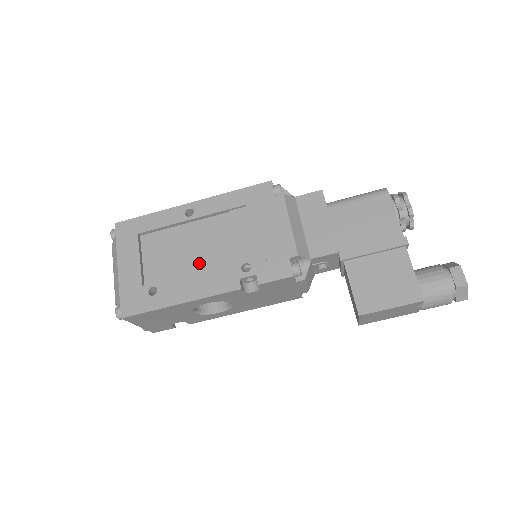
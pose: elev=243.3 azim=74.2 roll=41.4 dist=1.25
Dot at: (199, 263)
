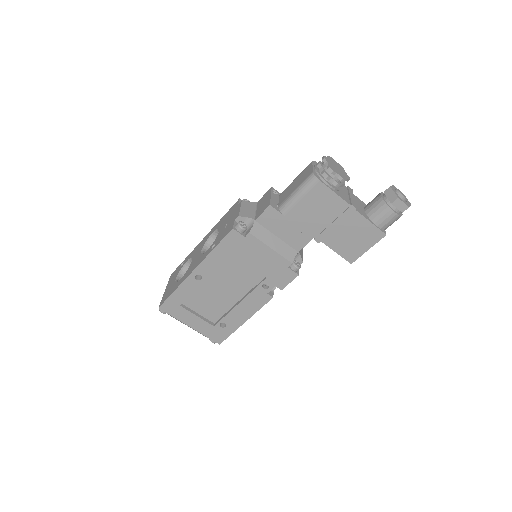
Dot at: (233, 296)
